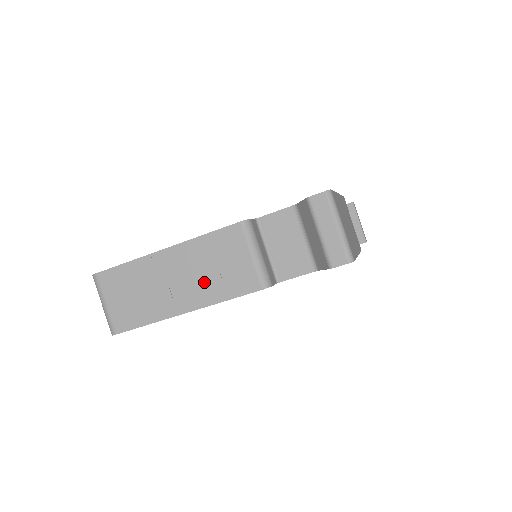
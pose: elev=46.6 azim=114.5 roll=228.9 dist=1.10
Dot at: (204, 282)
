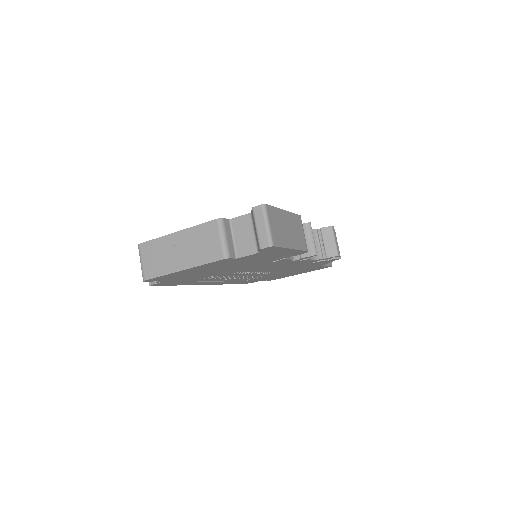
Dot at: (194, 253)
